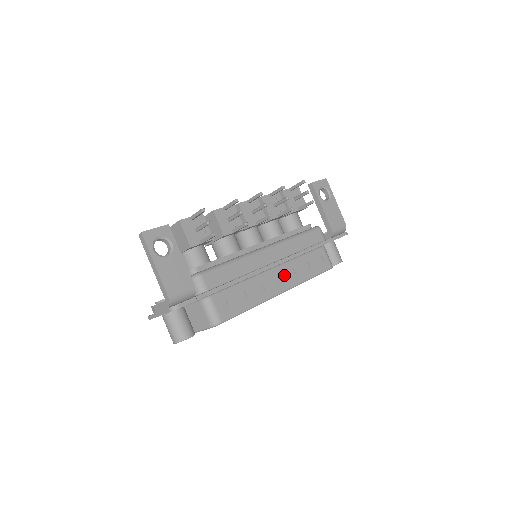
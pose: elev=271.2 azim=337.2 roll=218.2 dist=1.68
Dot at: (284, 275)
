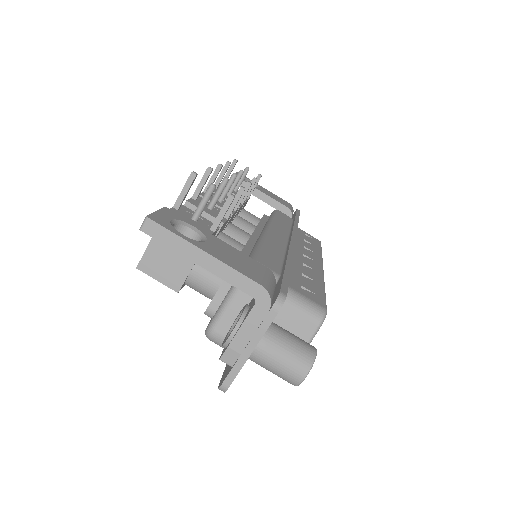
Dot at: (305, 252)
